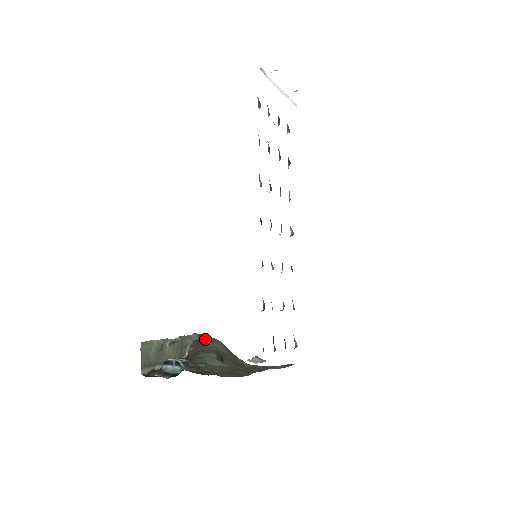
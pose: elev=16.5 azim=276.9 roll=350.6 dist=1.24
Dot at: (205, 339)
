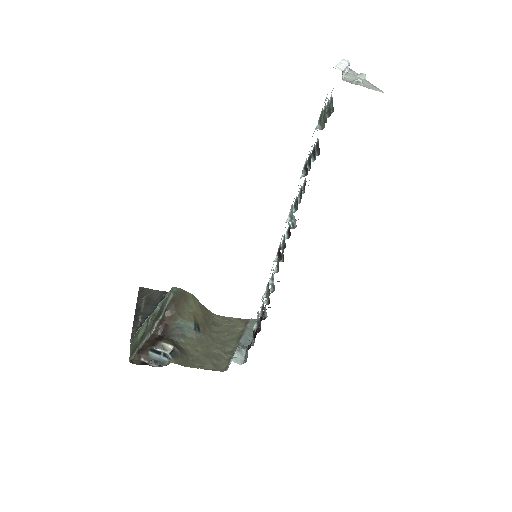
Dot at: (179, 296)
